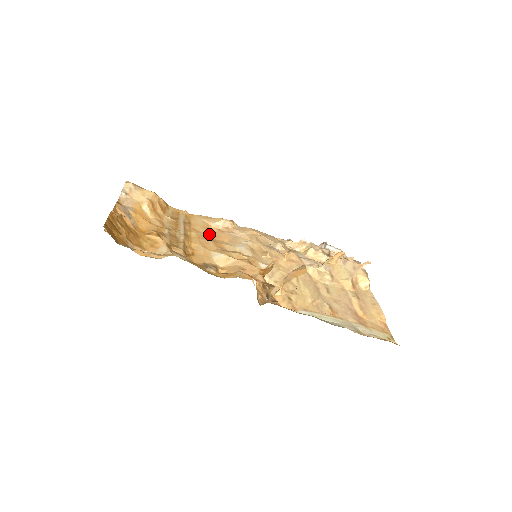
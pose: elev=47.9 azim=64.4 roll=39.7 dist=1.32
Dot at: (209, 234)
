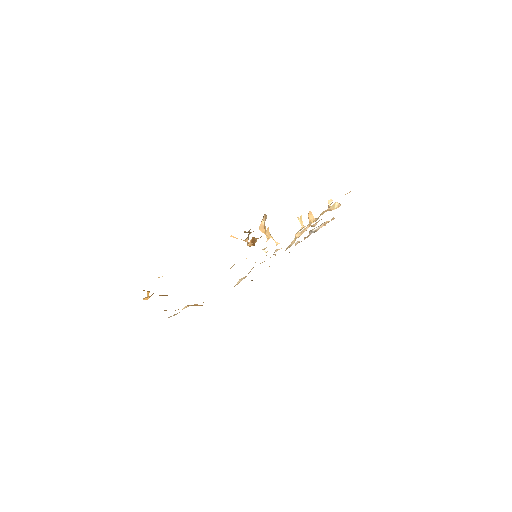
Dot at: occluded
